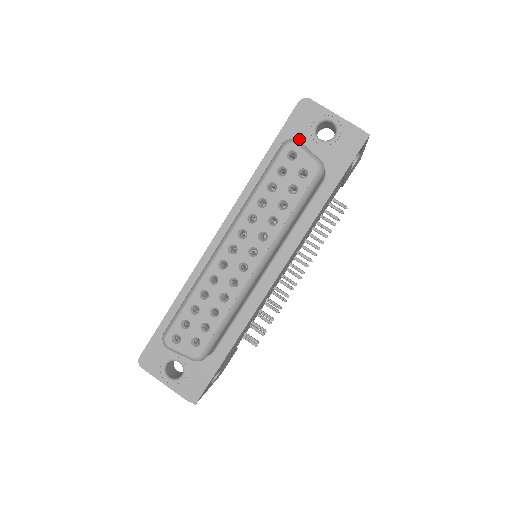
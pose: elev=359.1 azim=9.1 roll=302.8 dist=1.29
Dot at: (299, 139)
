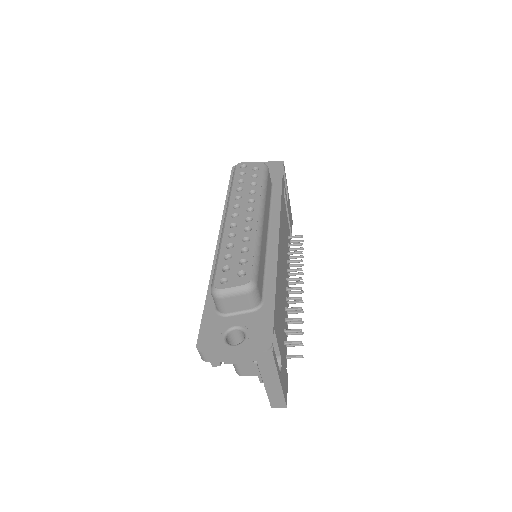
Dot at: occluded
